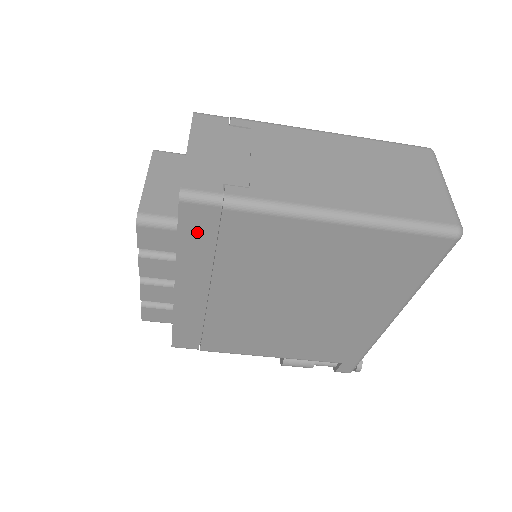
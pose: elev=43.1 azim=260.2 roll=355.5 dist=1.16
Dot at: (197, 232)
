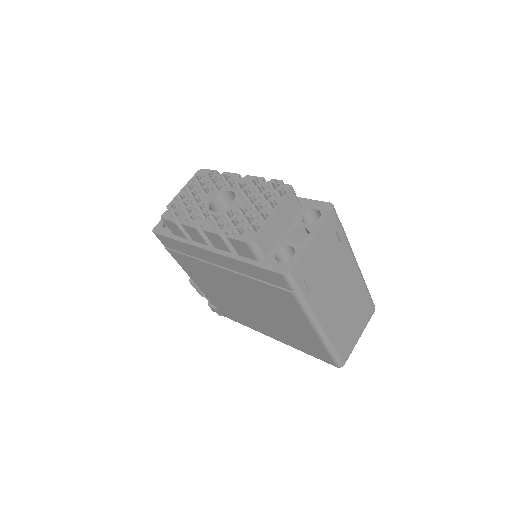
Dot at: (265, 275)
